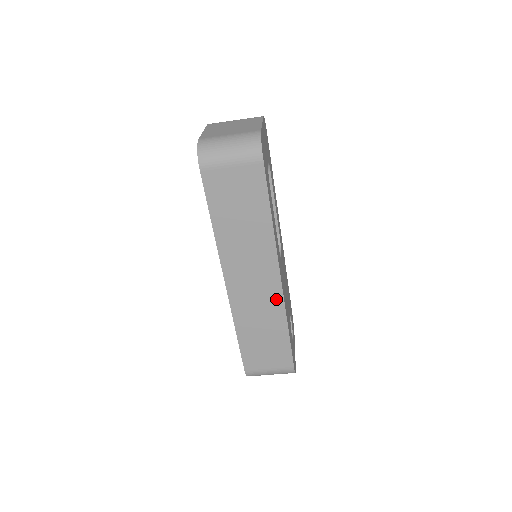
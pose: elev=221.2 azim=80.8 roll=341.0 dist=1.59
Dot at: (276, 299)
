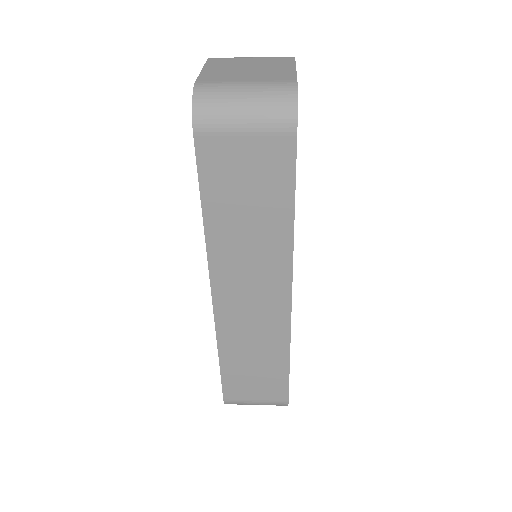
Dot at: (280, 323)
